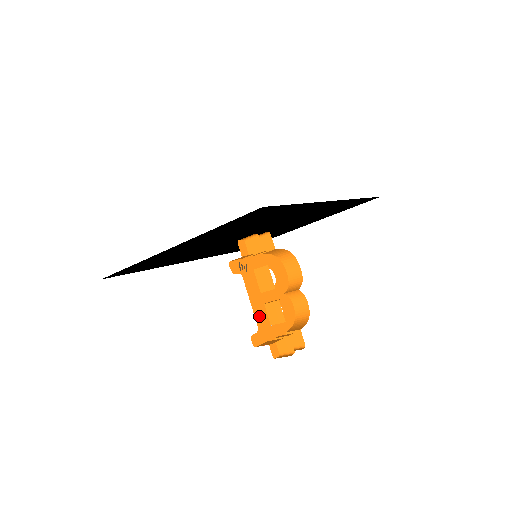
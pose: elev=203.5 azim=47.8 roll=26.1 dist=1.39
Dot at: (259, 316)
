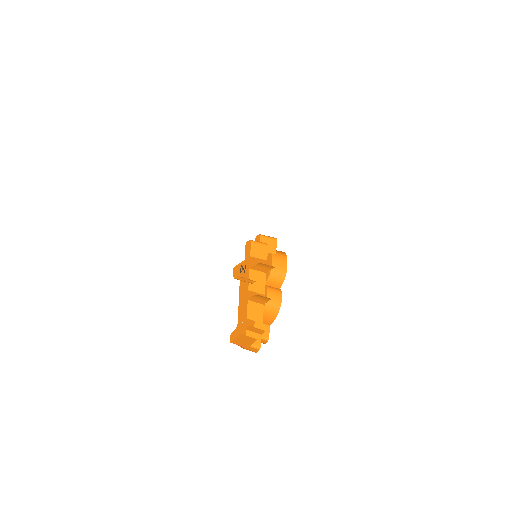
Dot at: (241, 313)
